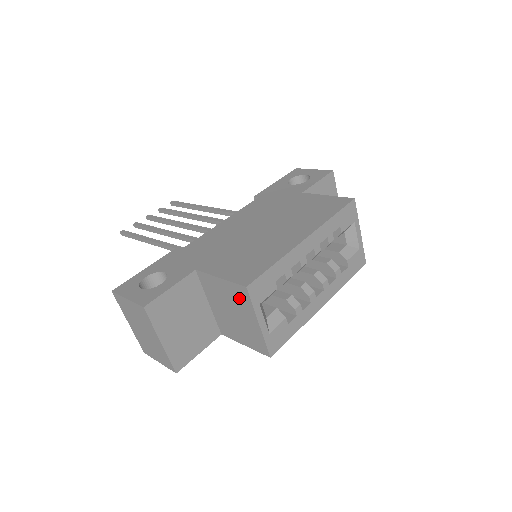
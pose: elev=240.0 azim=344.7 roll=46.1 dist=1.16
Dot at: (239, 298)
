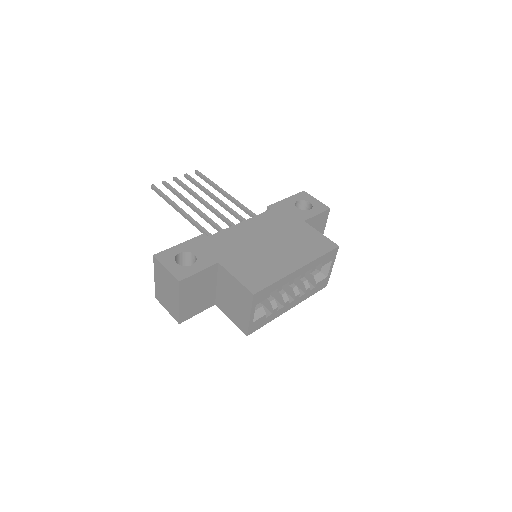
Dot at: (244, 296)
